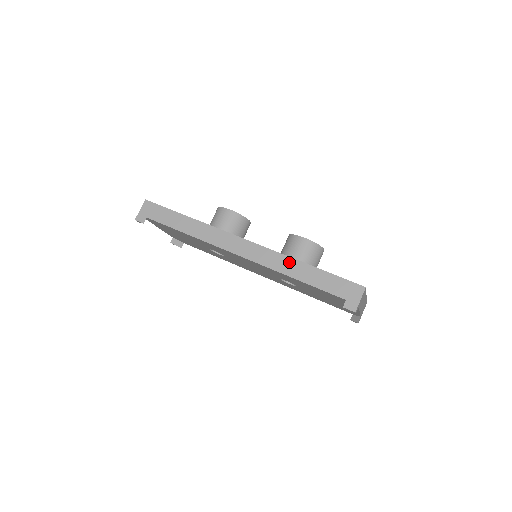
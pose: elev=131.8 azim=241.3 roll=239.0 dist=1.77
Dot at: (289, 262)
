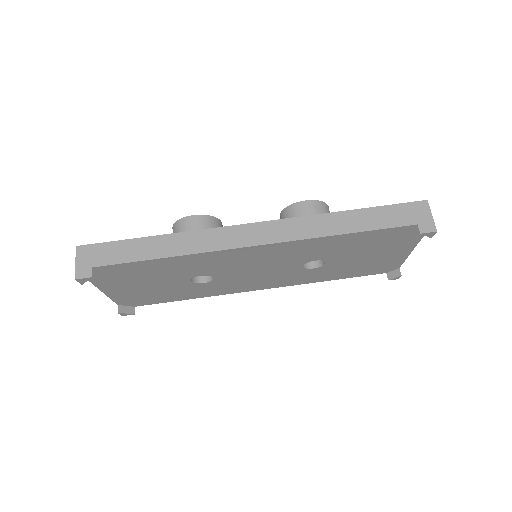
Dot at: (324, 220)
